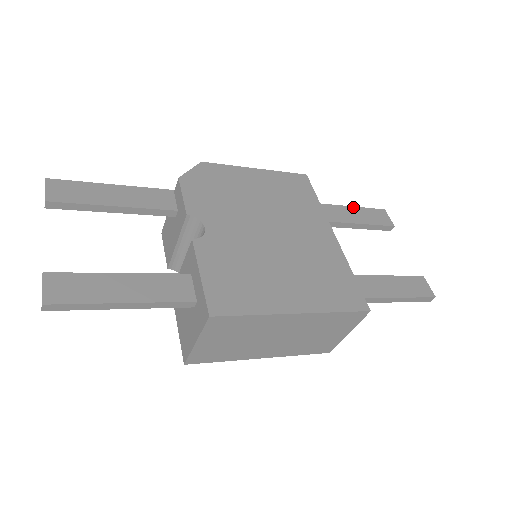
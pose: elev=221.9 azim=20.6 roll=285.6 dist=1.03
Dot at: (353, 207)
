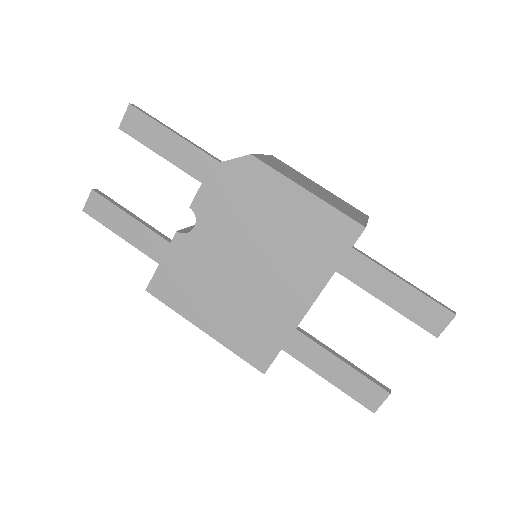
Dot at: (409, 286)
